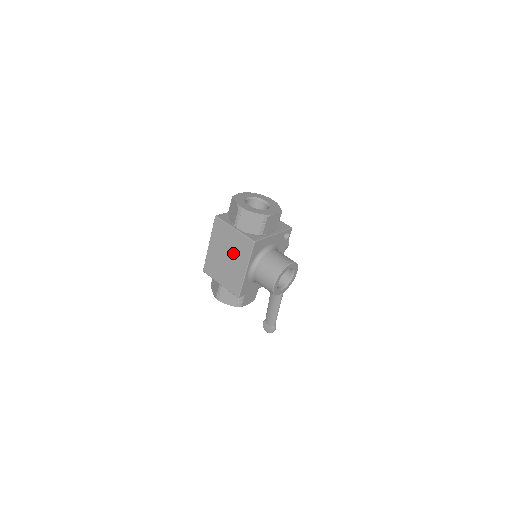
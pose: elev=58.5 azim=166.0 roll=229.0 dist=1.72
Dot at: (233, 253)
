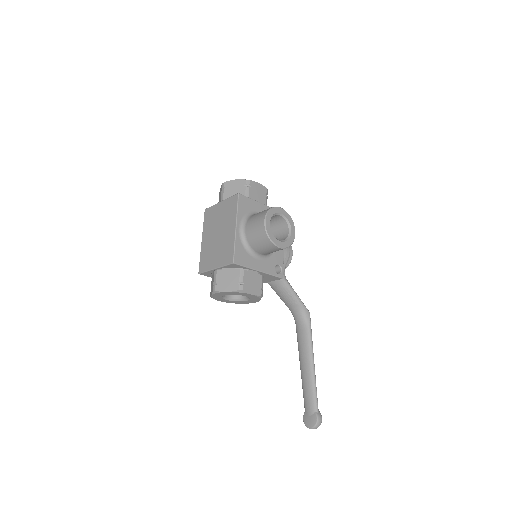
Dot at: (222, 224)
